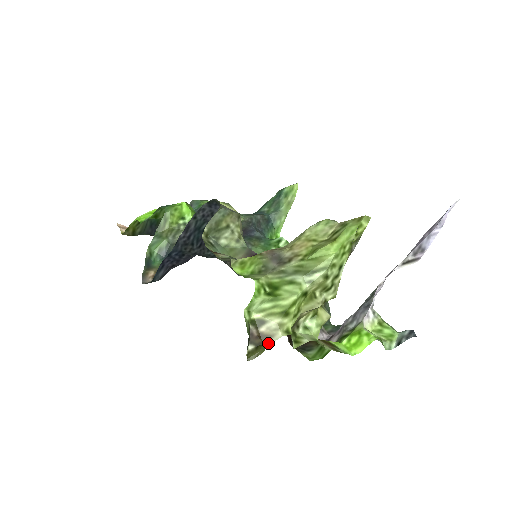
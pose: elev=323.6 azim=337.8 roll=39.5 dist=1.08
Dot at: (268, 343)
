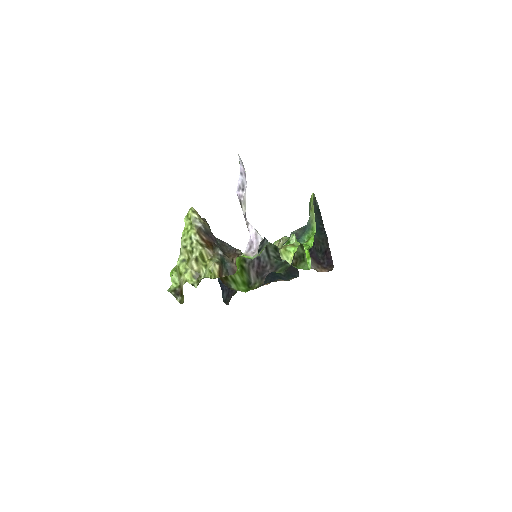
Dot at: occluded
